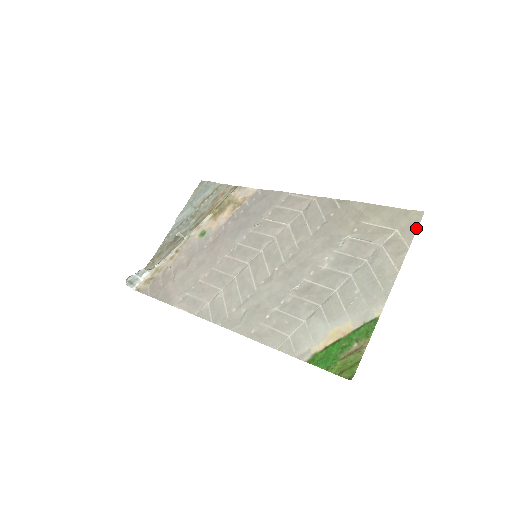
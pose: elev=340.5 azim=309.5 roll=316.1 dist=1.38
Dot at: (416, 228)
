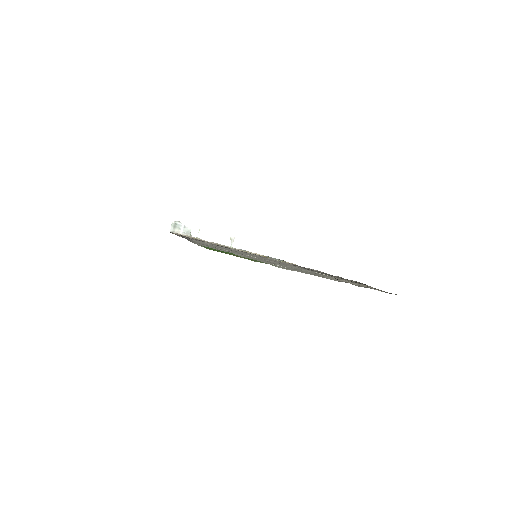
Dot at: occluded
